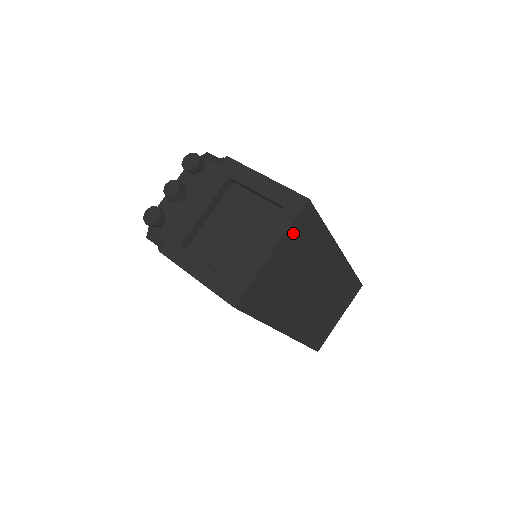
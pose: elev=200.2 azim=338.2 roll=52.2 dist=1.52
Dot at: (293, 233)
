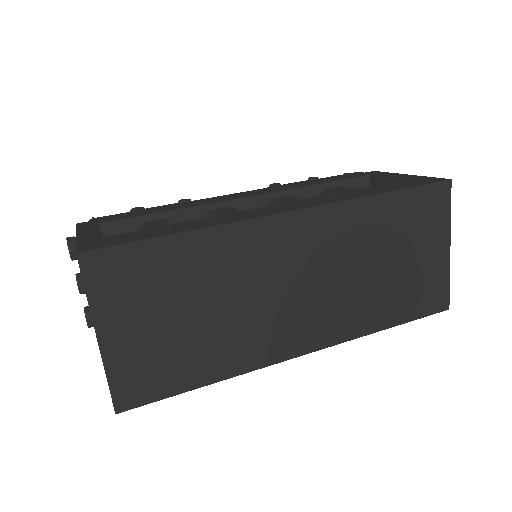
Dot at: (108, 296)
